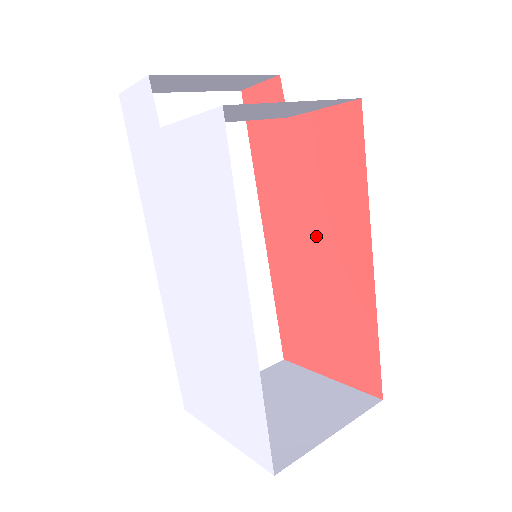
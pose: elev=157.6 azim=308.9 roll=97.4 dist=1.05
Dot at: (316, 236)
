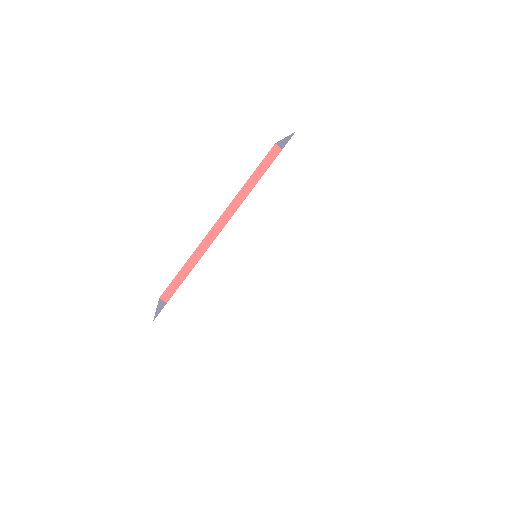
Dot at: occluded
